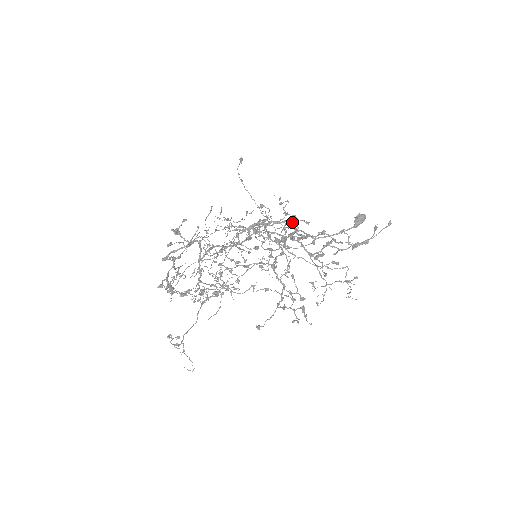
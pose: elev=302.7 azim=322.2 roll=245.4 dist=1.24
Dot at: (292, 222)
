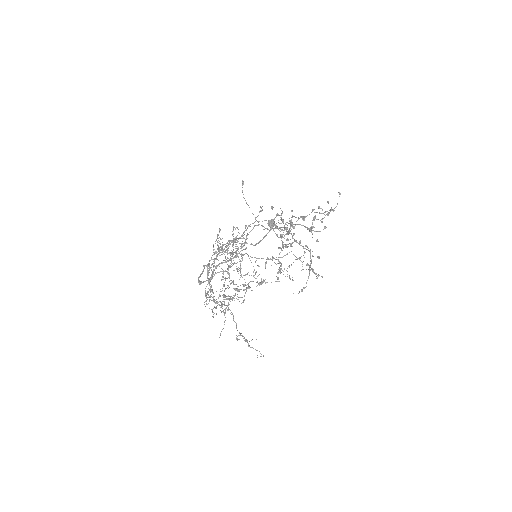
Dot at: (269, 223)
